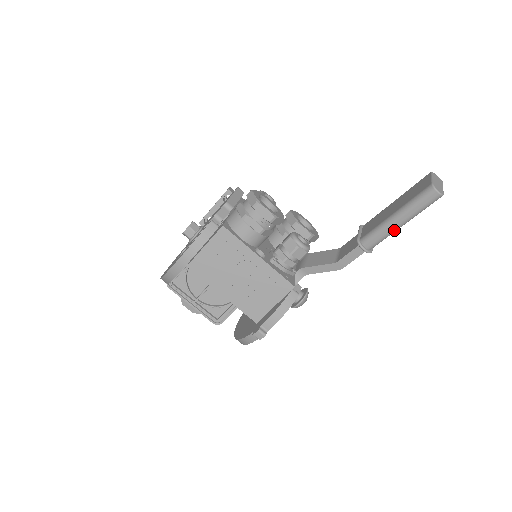
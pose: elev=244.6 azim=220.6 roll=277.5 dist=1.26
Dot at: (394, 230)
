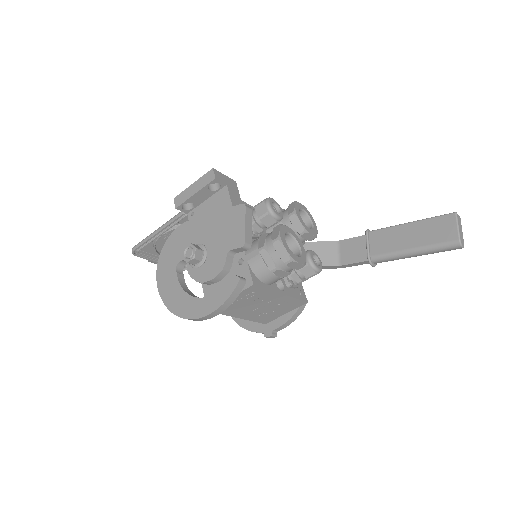
Dot at: occluded
